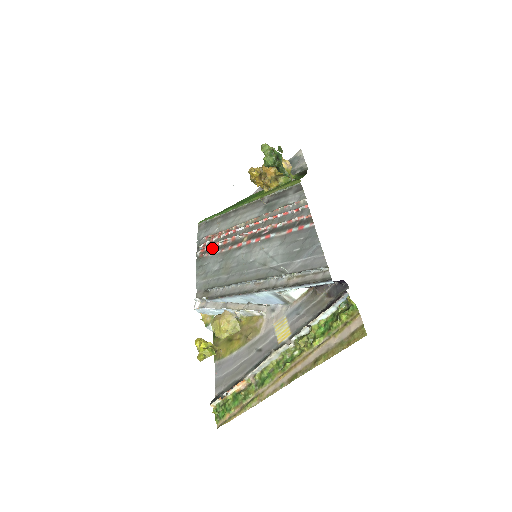
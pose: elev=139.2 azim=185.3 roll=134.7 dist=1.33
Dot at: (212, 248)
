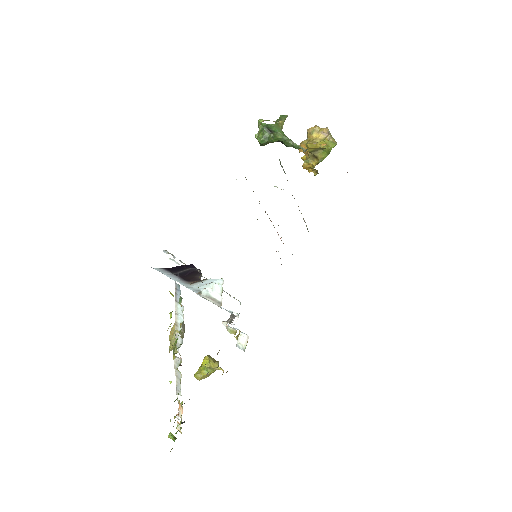
Dot at: occluded
